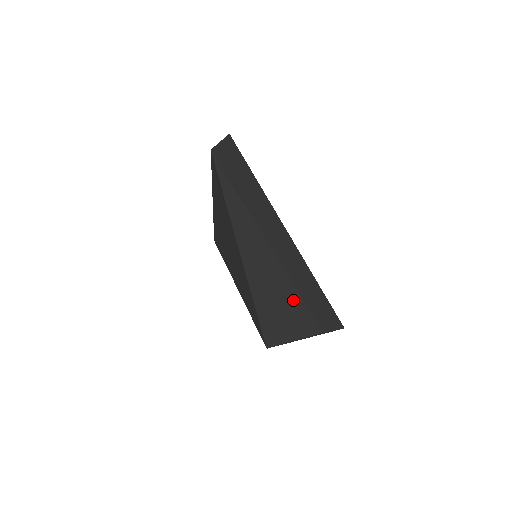
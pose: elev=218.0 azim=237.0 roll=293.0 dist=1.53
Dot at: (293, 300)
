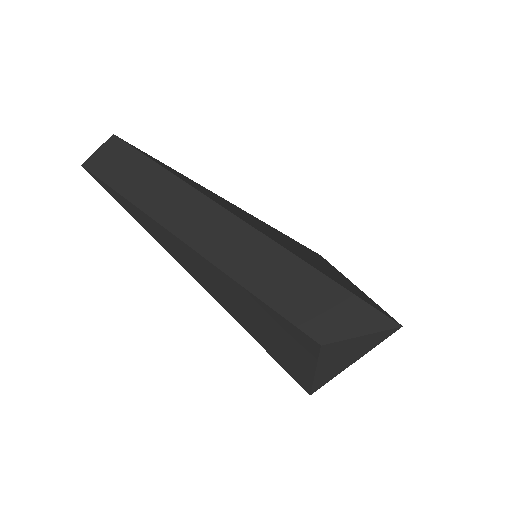
Dot at: (253, 303)
